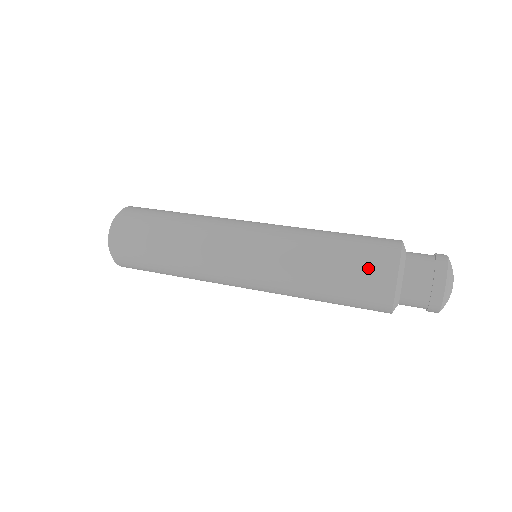
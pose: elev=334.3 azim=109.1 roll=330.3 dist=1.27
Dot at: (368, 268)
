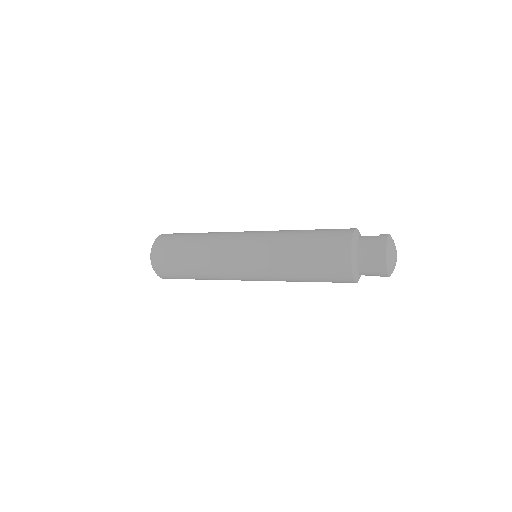
Dot at: (330, 260)
